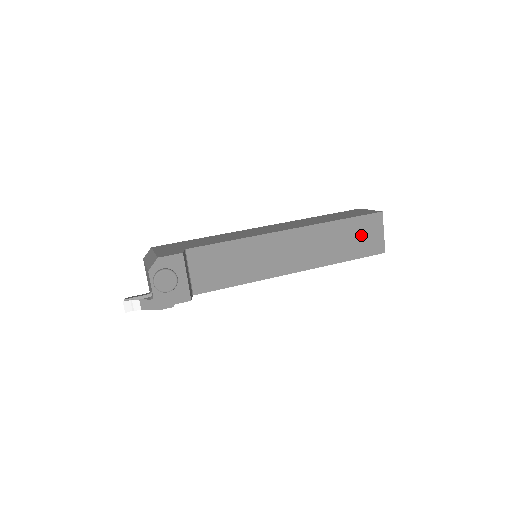
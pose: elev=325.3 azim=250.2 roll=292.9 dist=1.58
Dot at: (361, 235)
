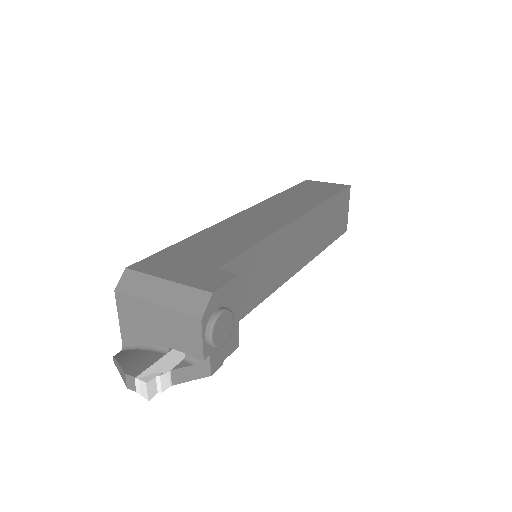
Dot at: (338, 214)
